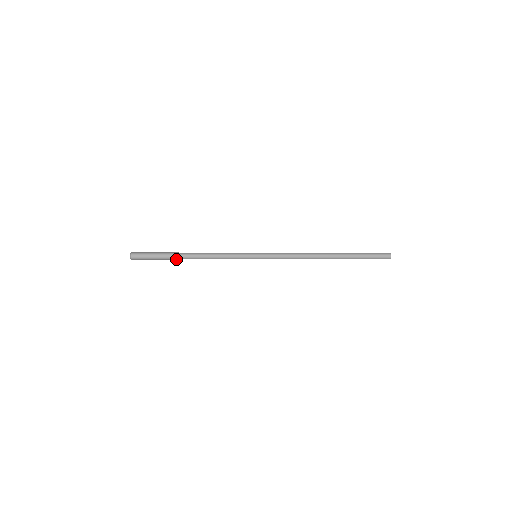
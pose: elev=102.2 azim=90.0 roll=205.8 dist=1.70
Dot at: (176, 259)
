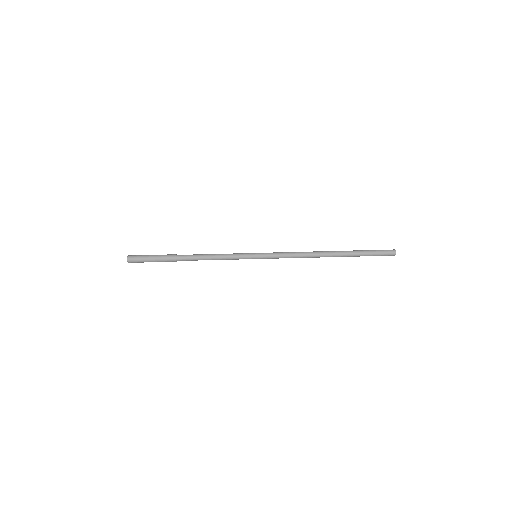
Dot at: occluded
